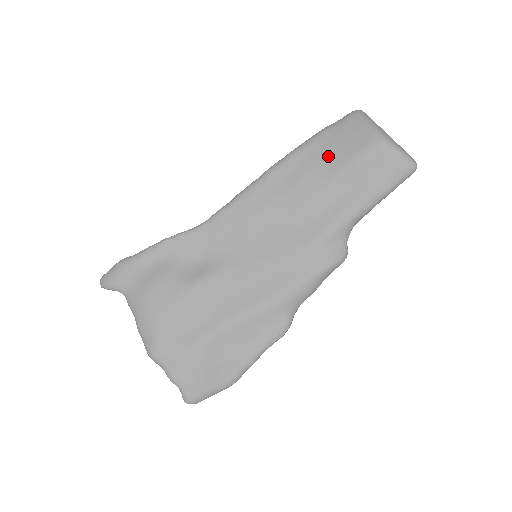
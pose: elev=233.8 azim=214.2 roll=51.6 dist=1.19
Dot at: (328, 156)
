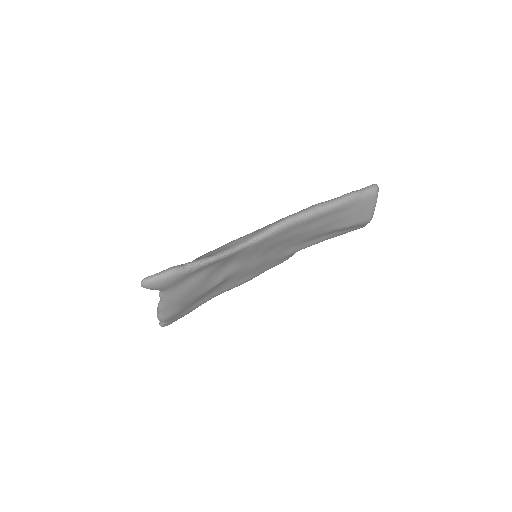
Dot at: (343, 218)
